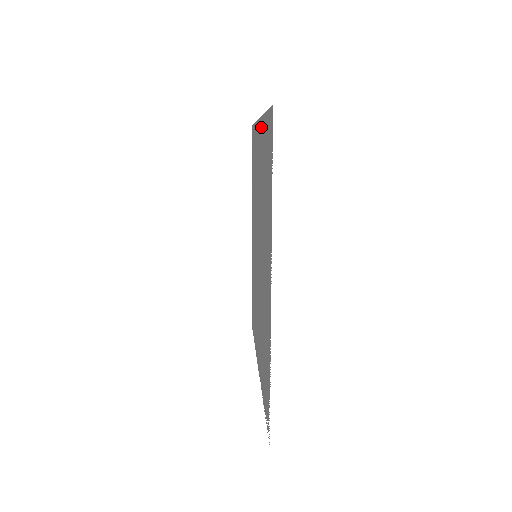
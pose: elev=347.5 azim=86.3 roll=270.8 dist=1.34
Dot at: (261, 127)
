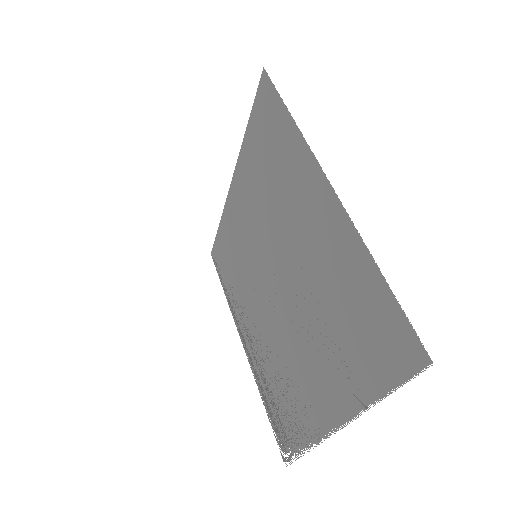
Dot at: (344, 229)
